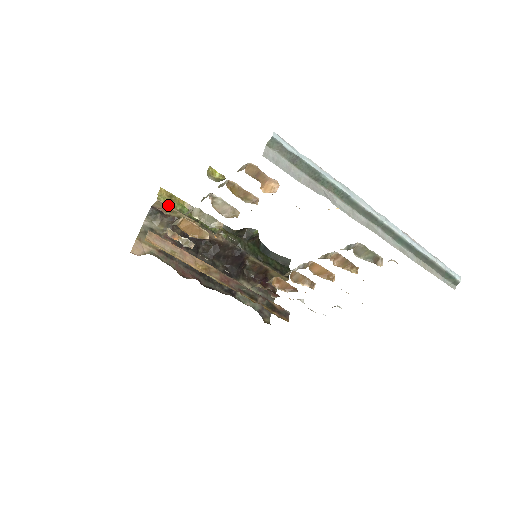
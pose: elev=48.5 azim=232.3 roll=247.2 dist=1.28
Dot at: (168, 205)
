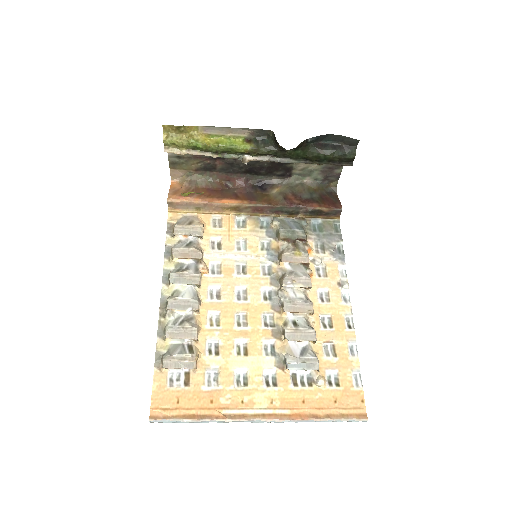
Dot at: (177, 154)
